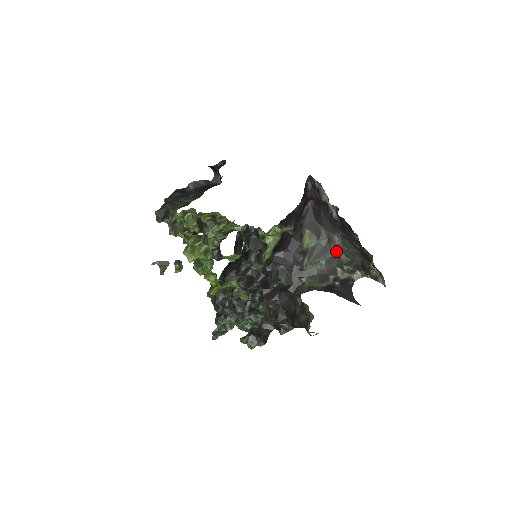
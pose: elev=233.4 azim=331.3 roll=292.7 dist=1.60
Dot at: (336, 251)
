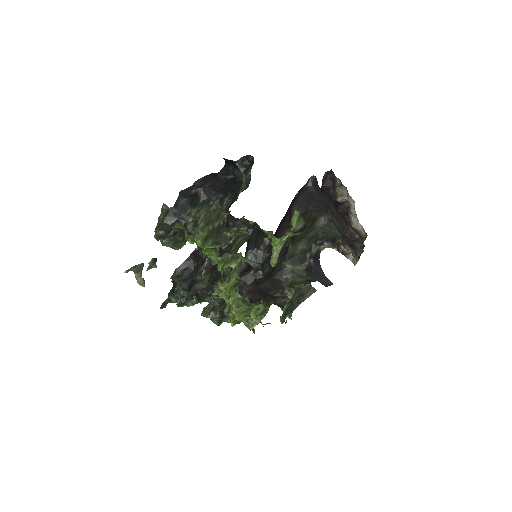
Dot at: (317, 230)
